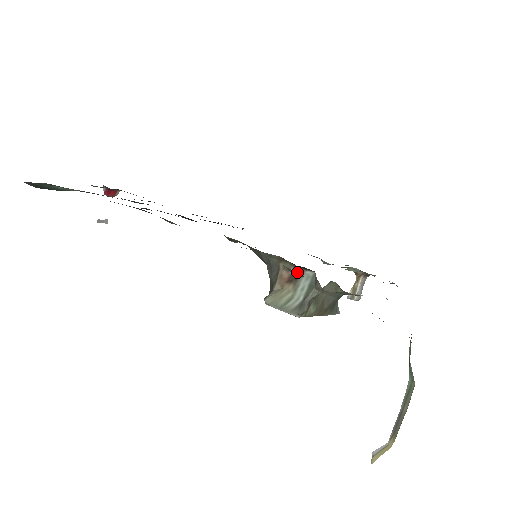
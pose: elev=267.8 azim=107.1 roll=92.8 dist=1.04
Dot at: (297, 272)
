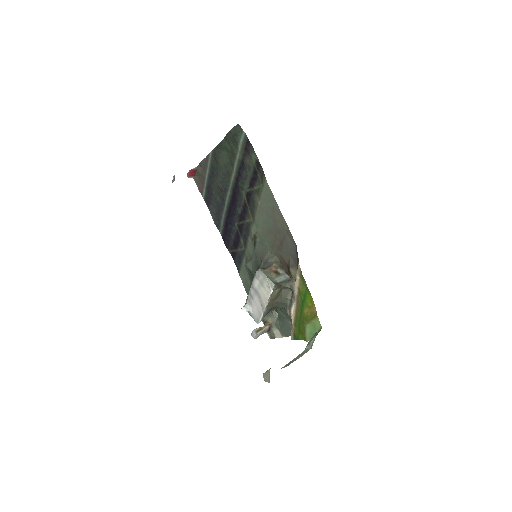
Dot at: (281, 272)
